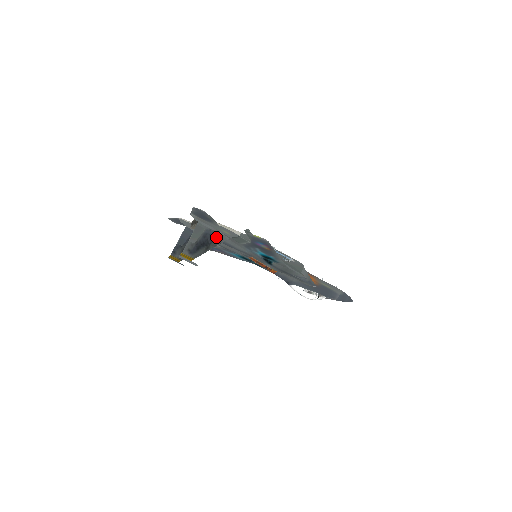
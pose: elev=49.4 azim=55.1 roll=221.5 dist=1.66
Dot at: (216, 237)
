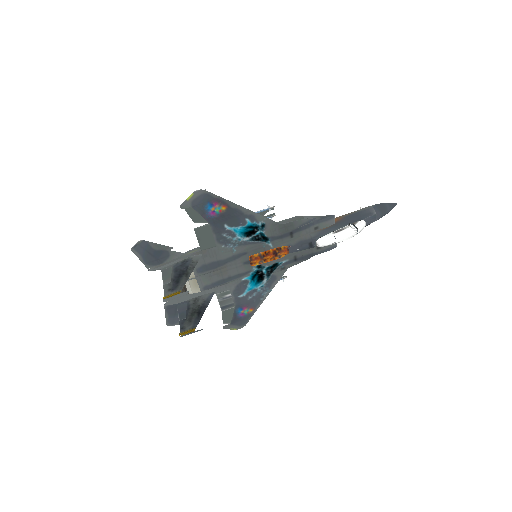
Dot at: (188, 263)
